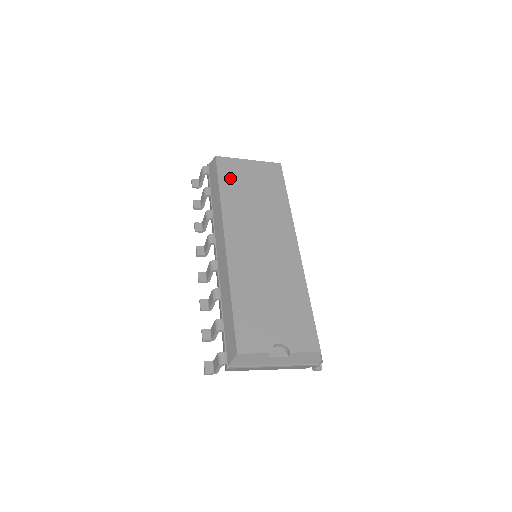
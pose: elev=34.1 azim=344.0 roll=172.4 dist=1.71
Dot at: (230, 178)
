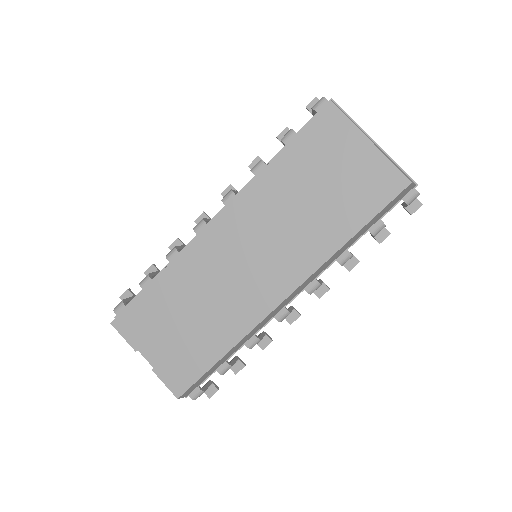
Dot at: (311, 148)
